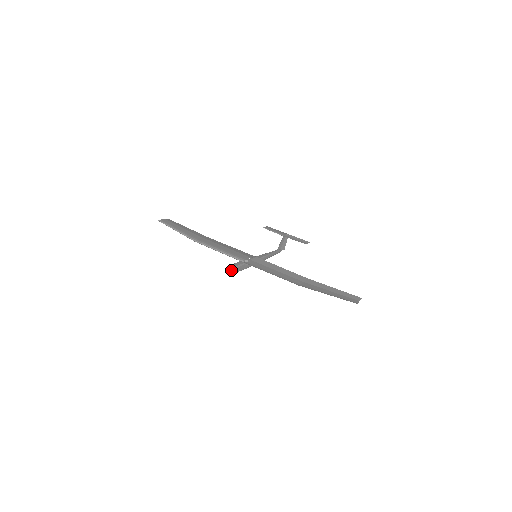
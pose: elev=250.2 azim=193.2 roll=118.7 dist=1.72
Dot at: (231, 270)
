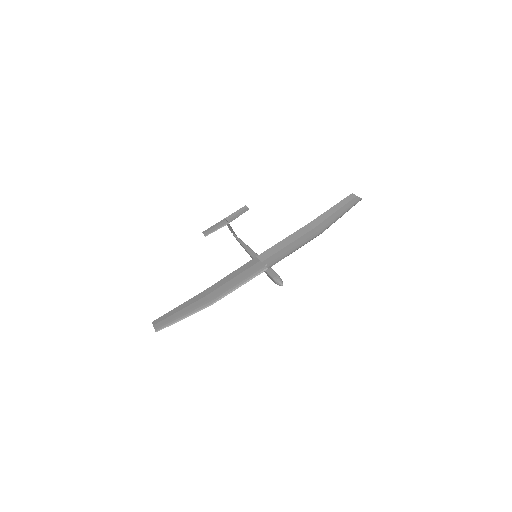
Dot at: (282, 282)
